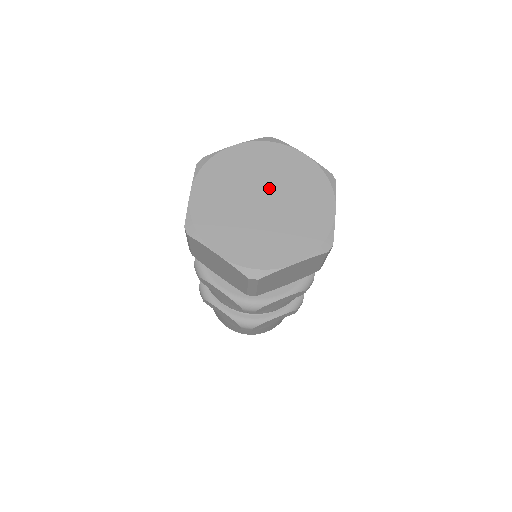
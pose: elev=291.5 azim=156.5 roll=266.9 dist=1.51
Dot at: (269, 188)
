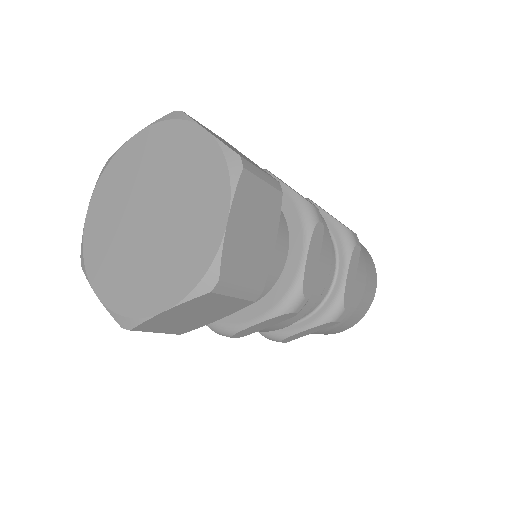
Dot at: (157, 194)
